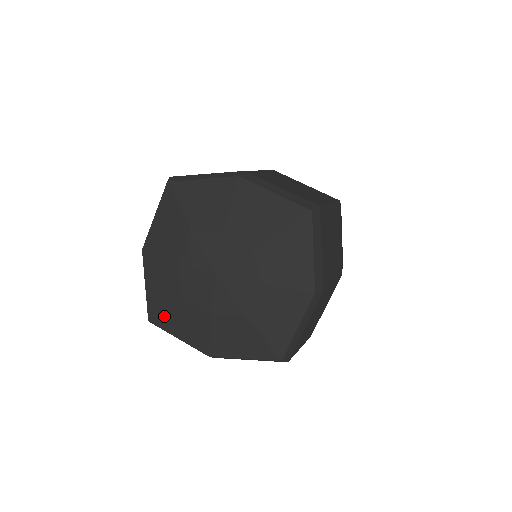
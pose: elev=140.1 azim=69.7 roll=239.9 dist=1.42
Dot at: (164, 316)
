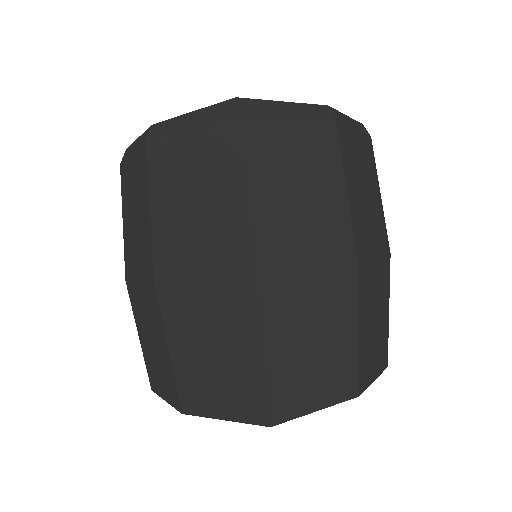
Dot at: occluded
